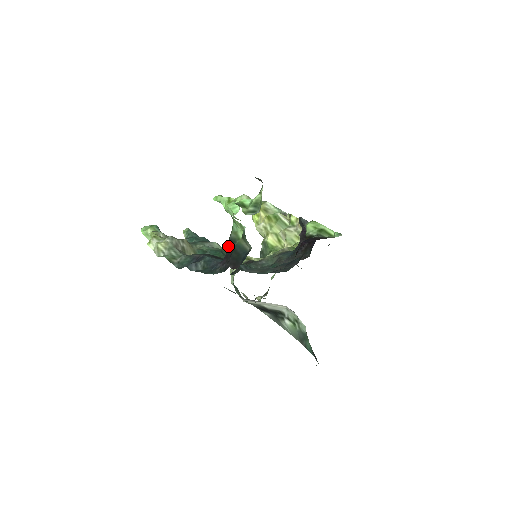
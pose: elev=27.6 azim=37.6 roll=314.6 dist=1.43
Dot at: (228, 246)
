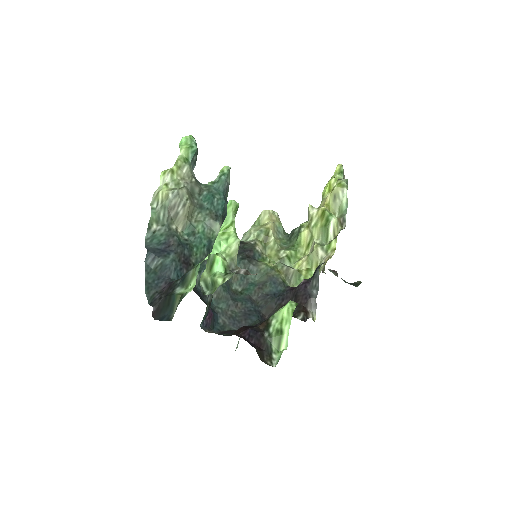
Dot at: (181, 277)
